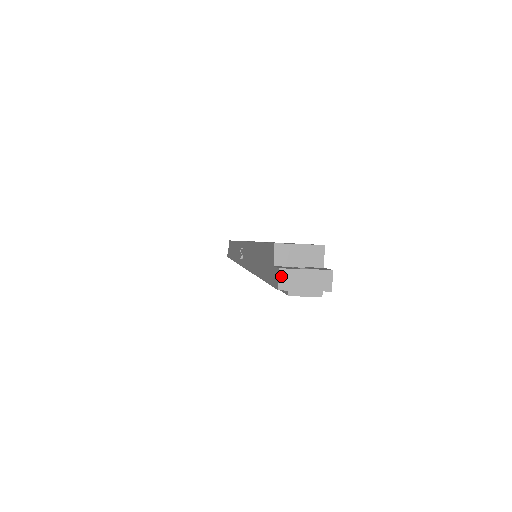
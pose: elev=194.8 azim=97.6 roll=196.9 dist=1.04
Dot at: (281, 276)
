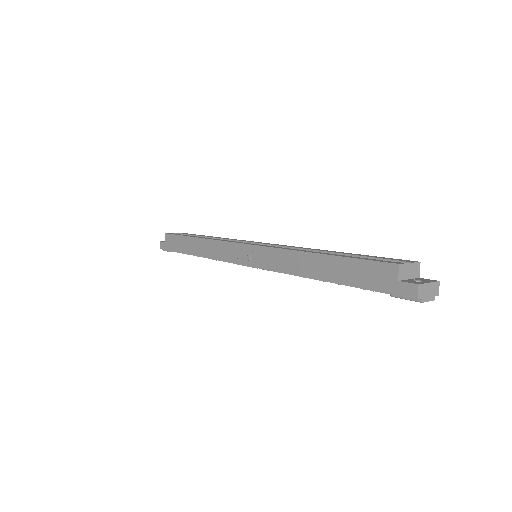
Dot at: (419, 290)
